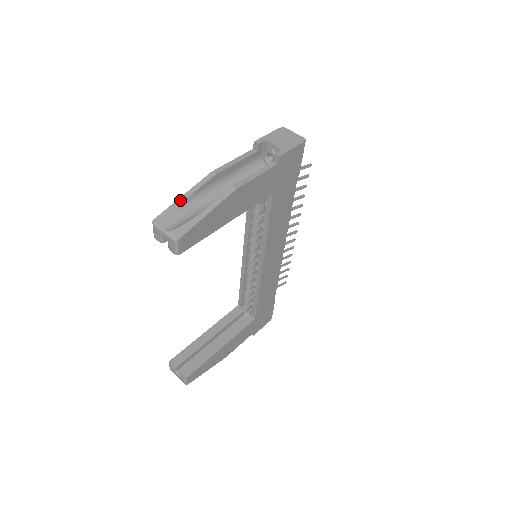
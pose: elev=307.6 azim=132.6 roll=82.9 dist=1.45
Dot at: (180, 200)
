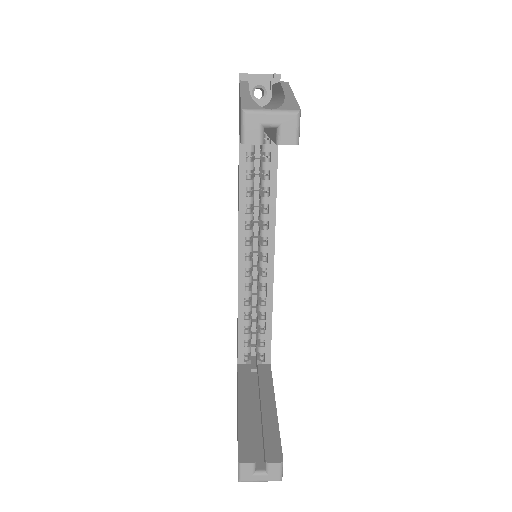
Dot at: (244, 95)
